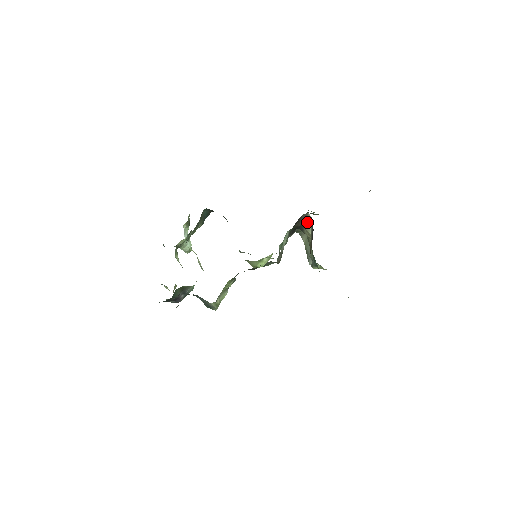
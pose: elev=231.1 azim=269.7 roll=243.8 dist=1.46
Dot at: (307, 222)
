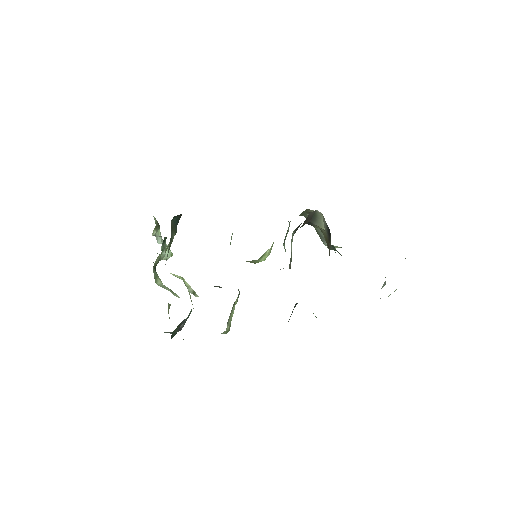
Dot at: (317, 219)
